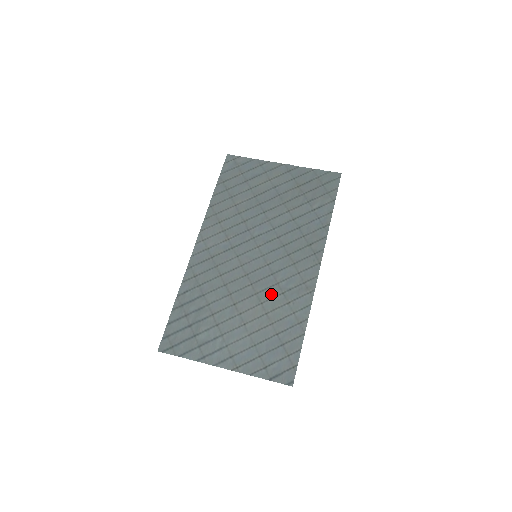
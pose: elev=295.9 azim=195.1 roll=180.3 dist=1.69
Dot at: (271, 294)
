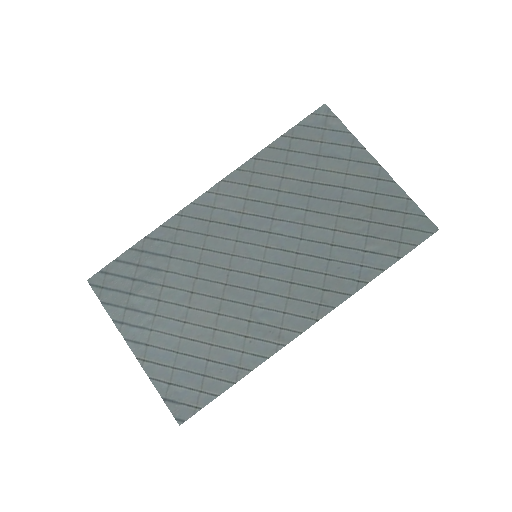
Dot at: (237, 312)
